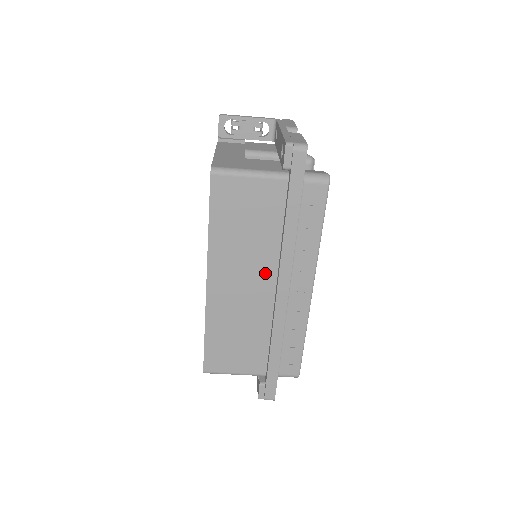
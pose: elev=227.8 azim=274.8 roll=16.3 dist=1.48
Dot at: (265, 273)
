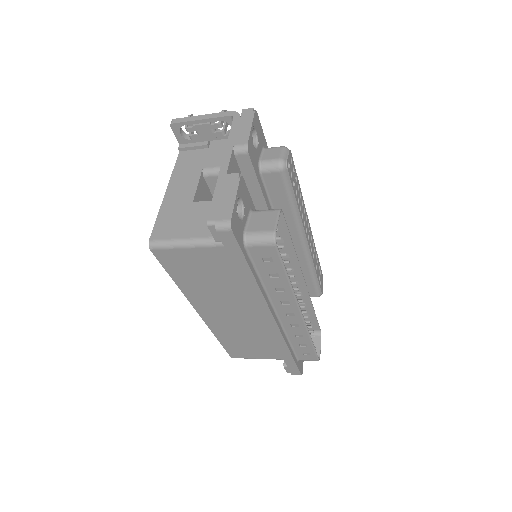
Dot at: (248, 306)
